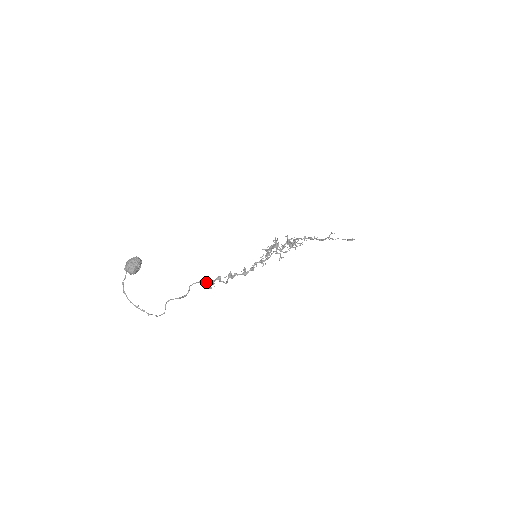
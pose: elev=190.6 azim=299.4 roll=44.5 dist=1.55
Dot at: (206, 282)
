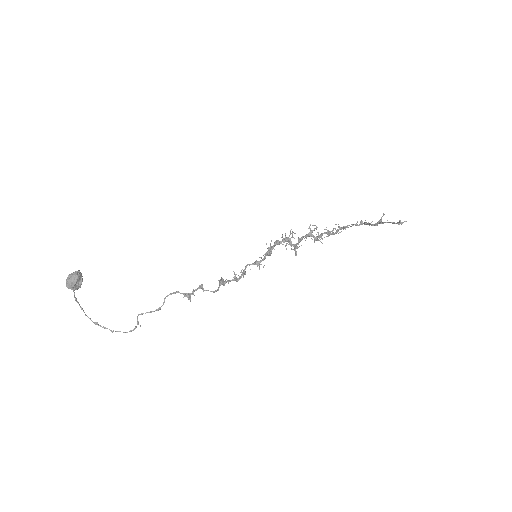
Dot at: occluded
